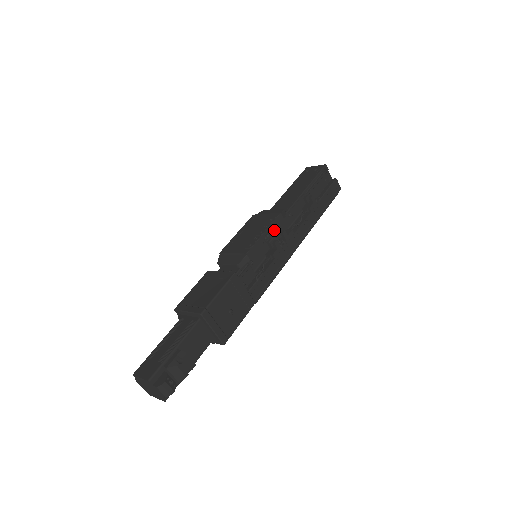
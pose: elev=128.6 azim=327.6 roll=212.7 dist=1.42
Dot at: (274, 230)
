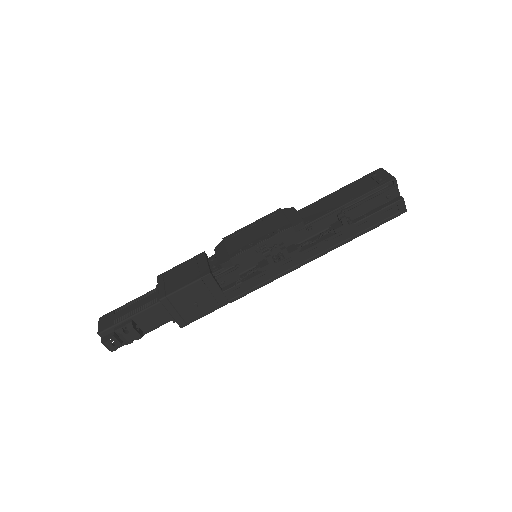
Dot at: (277, 242)
